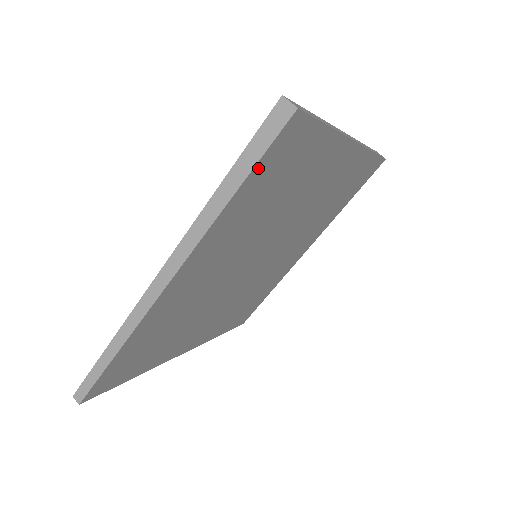
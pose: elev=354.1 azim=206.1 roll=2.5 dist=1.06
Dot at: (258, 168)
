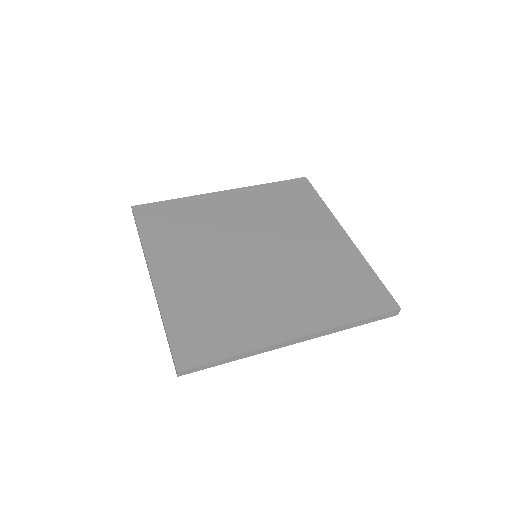
Dot at: occluded
